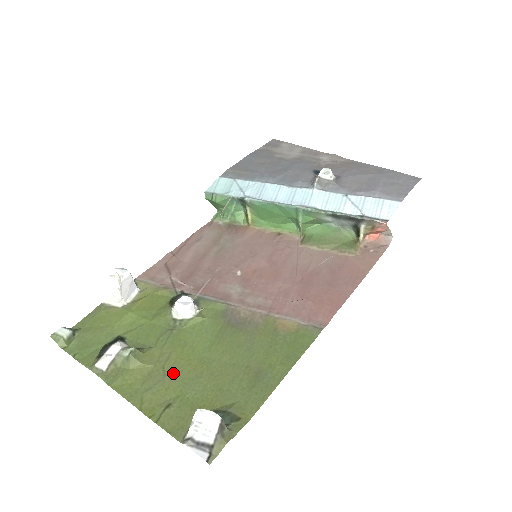
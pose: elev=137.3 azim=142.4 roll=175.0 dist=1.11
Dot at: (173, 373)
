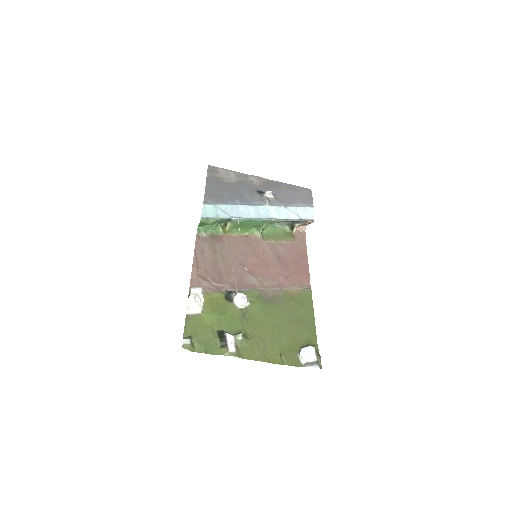
Dot at: (267, 338)
